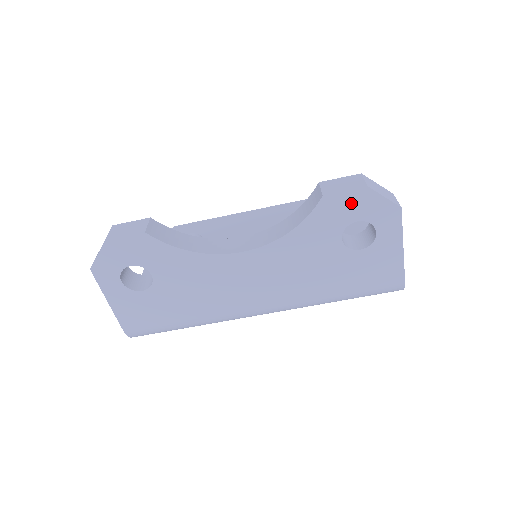
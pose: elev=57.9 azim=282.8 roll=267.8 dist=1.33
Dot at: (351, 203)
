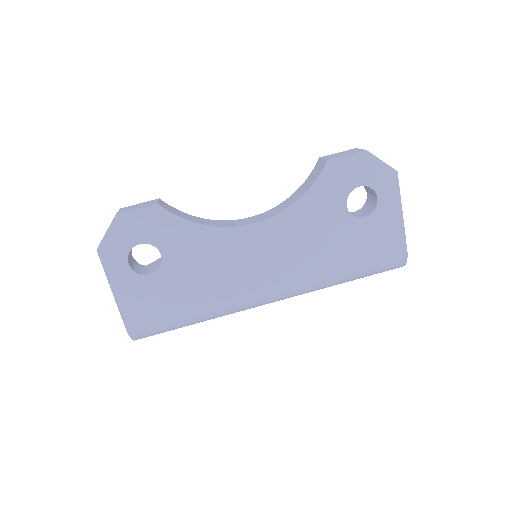
Dot at: (353, 167)
